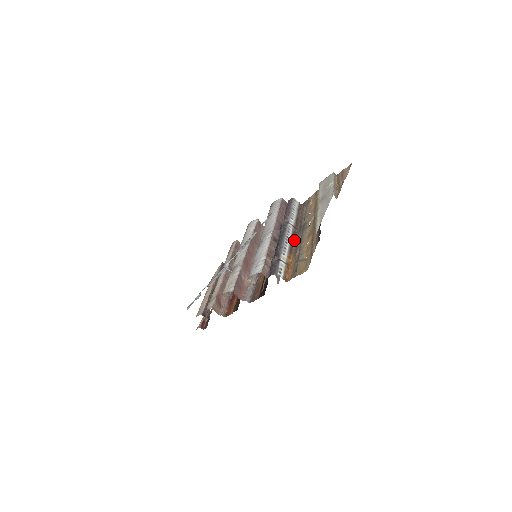
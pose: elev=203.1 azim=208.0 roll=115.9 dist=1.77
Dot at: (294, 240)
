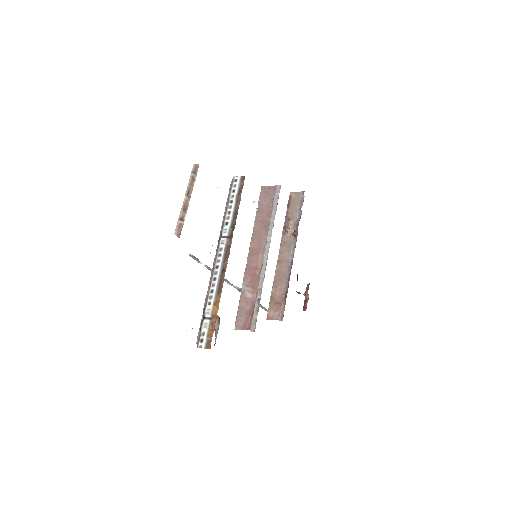
Dot at: (227, 263)
